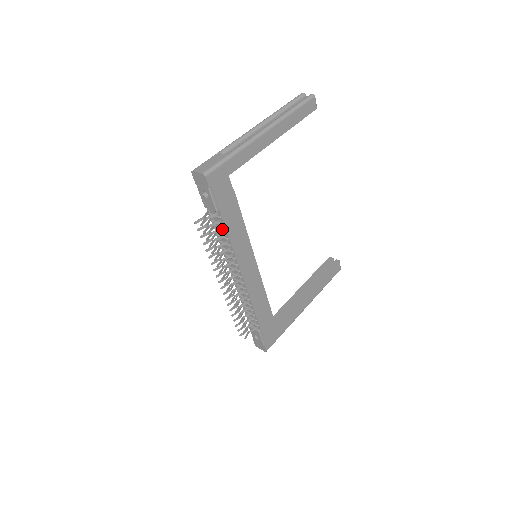
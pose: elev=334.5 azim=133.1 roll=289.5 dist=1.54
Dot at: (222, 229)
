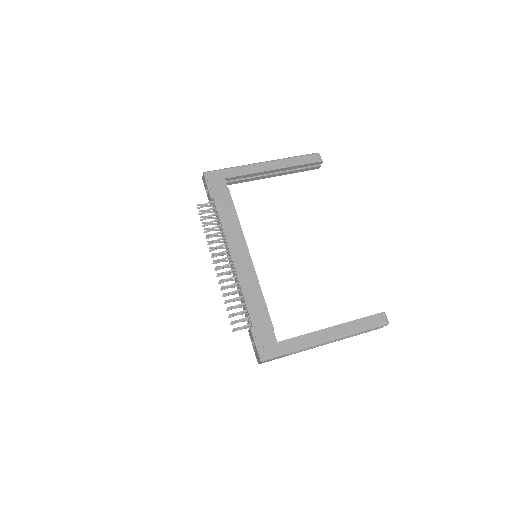
Dot at: (216, 214)
